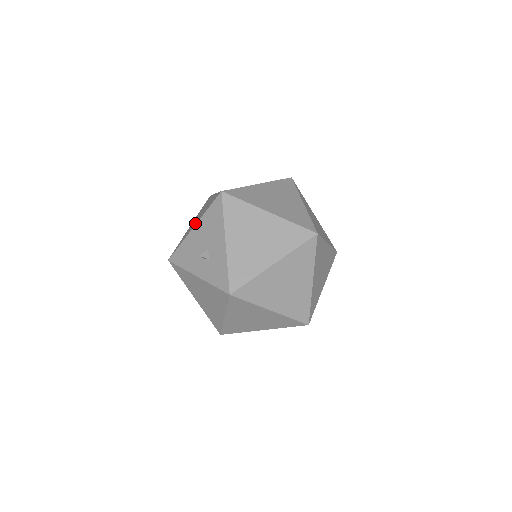
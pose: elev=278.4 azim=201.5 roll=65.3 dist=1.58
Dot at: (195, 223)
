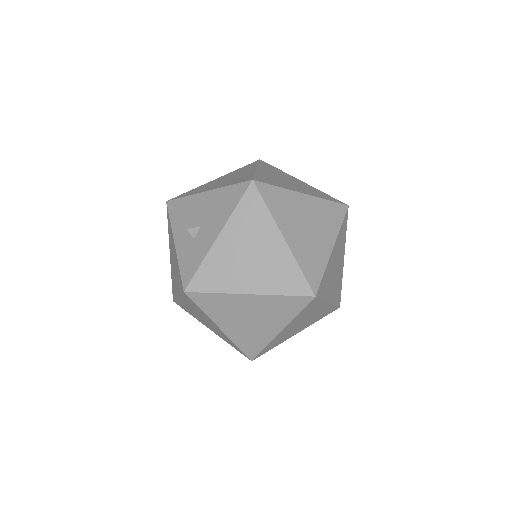
Dot at: (212, 187)
